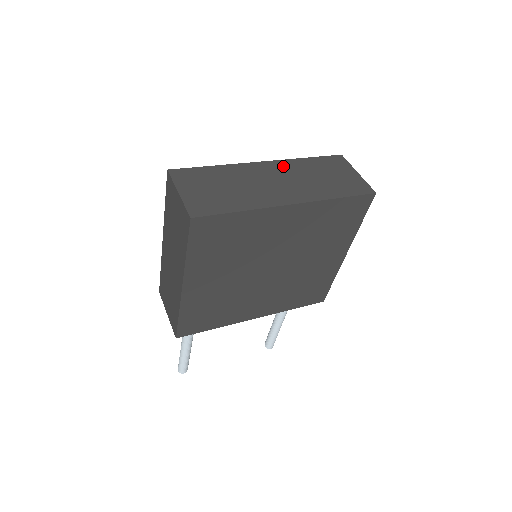
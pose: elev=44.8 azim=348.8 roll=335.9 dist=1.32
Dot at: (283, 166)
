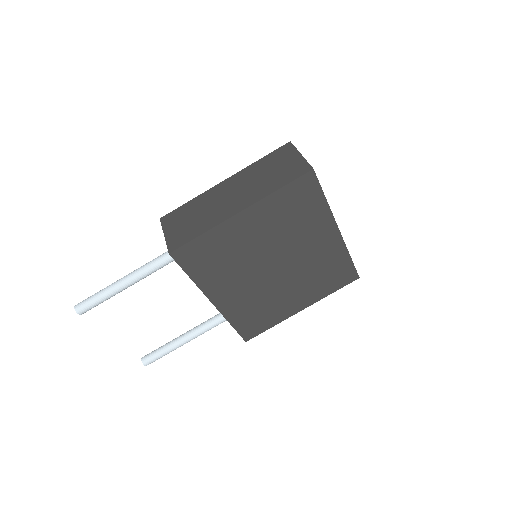
Dot at: occluded
